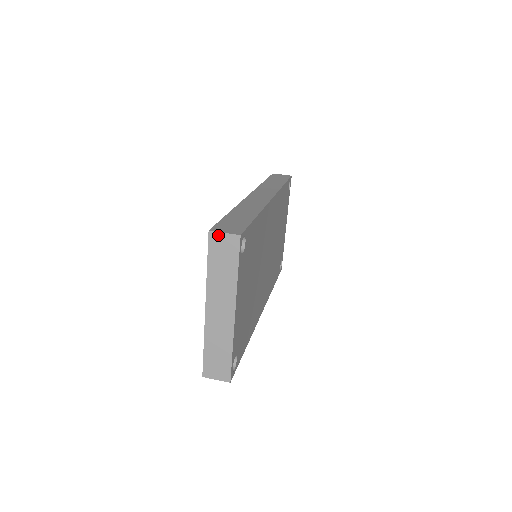
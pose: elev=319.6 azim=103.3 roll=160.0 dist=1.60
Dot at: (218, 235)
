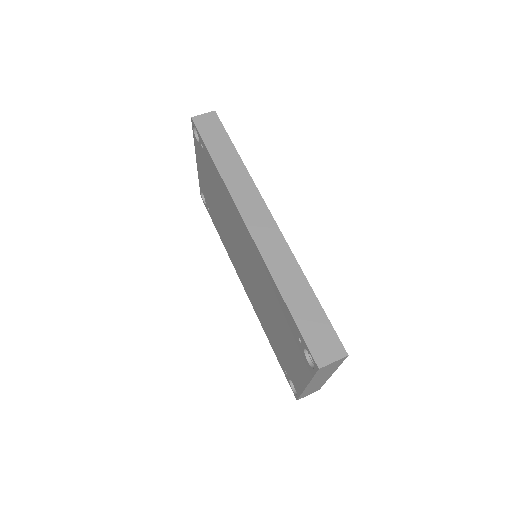
Dot at: (327, 366)
